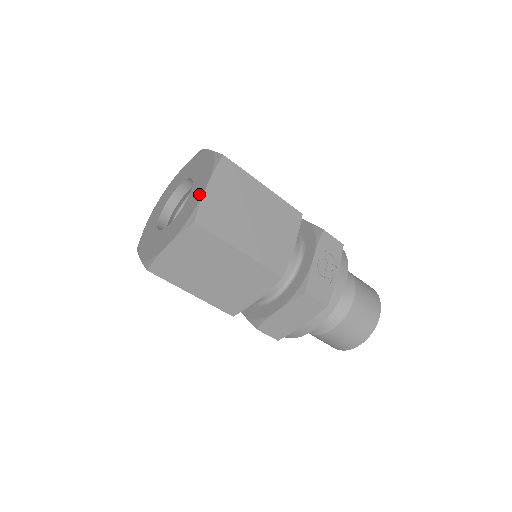
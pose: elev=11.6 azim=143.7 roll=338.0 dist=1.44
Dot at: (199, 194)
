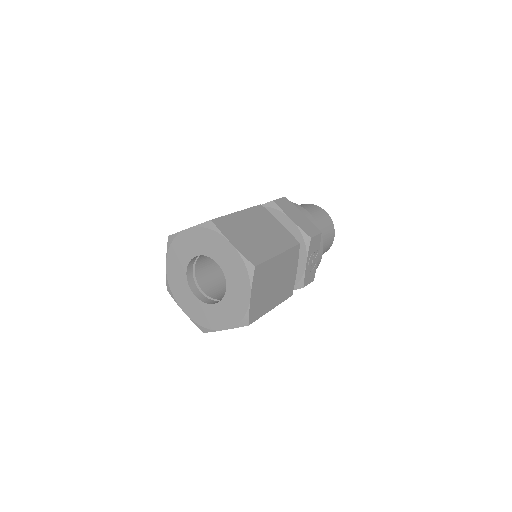
Dot at: (243, 301)
